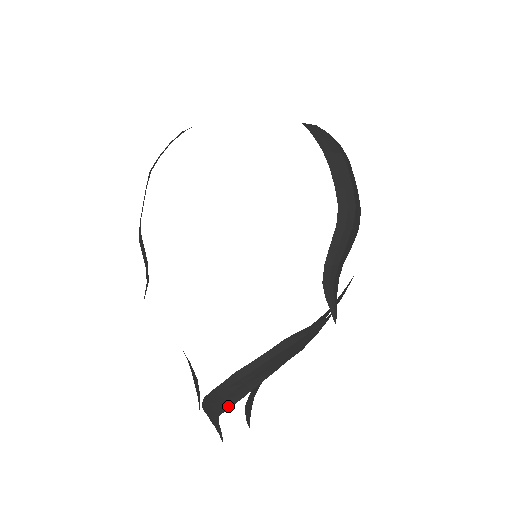
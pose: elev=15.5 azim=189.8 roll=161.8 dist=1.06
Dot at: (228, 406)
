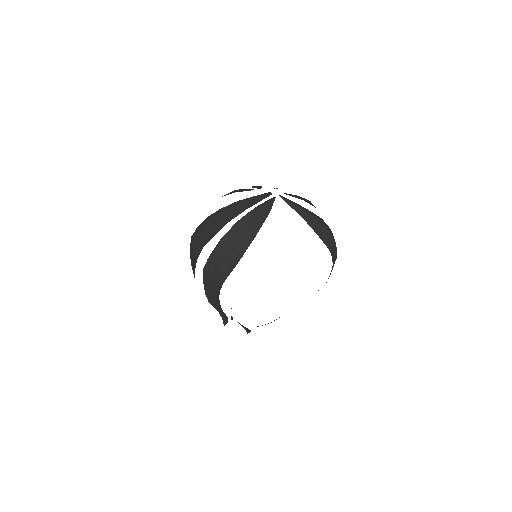
Dot at: occluded
